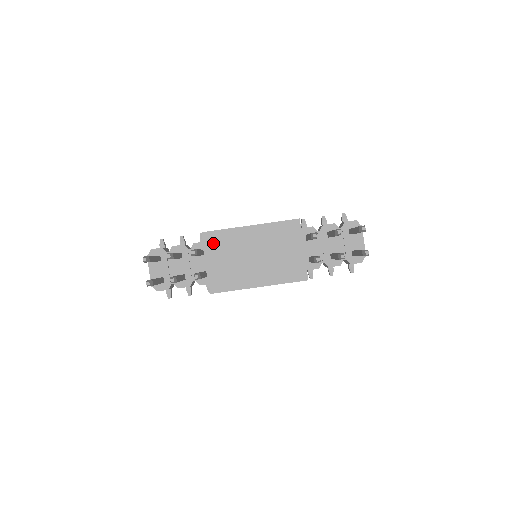
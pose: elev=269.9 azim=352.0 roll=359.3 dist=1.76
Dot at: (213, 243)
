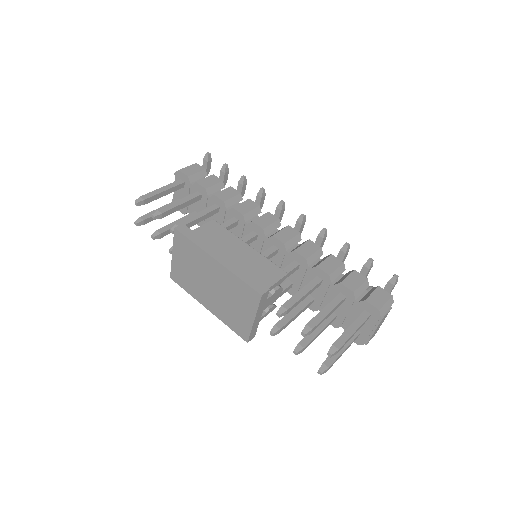
Dot at: (181, 244)
